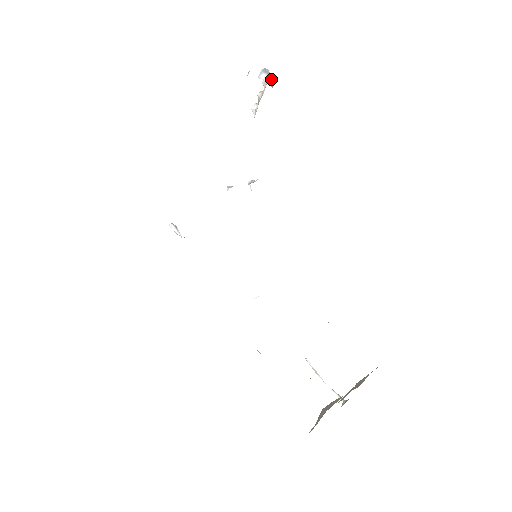
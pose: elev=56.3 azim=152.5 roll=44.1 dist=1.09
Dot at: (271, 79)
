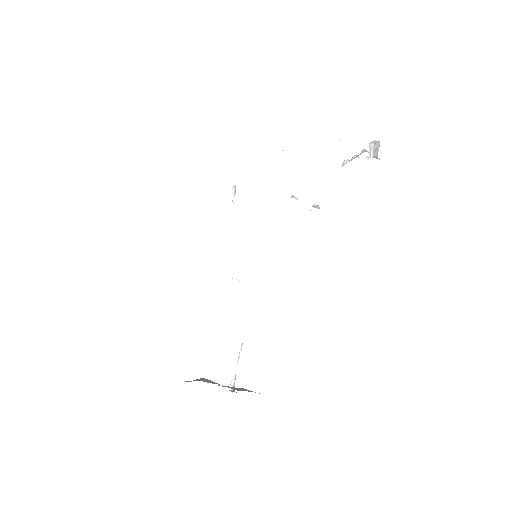
Dot at: (373, 153)
